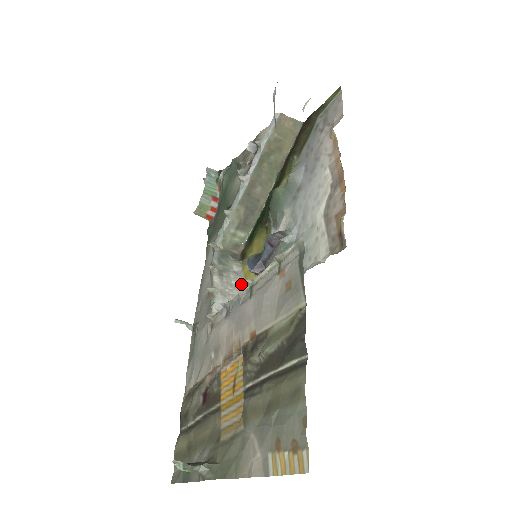
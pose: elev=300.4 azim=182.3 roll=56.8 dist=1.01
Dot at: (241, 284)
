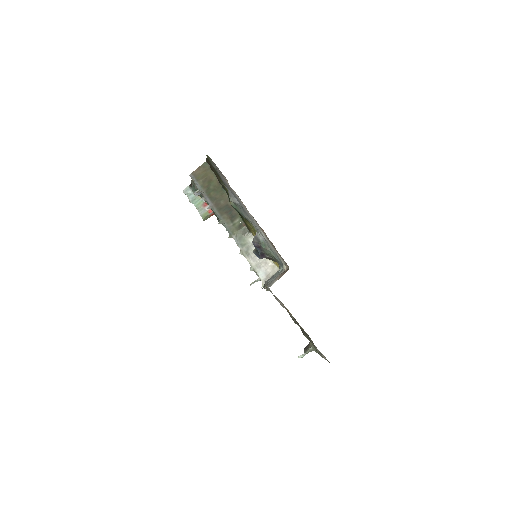
Dot at: occluded
